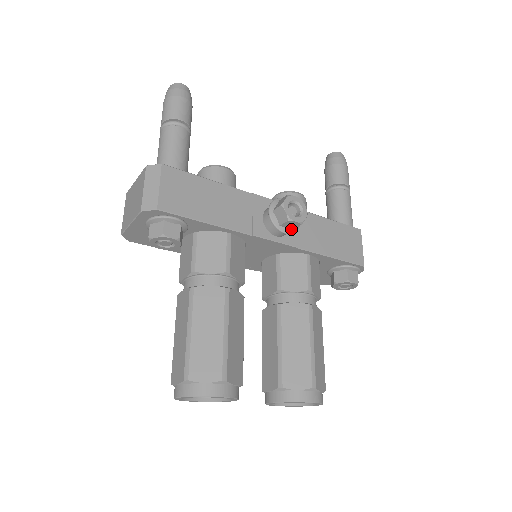
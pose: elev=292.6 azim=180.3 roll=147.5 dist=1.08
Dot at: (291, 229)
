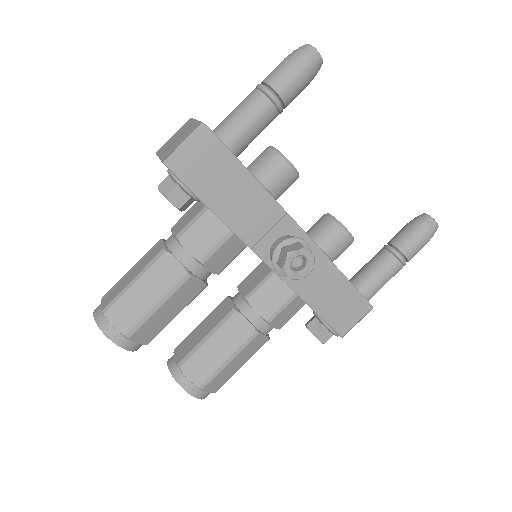
Dot at: occluded
